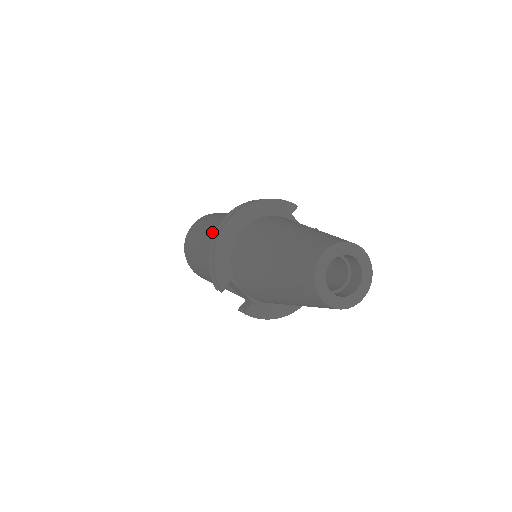
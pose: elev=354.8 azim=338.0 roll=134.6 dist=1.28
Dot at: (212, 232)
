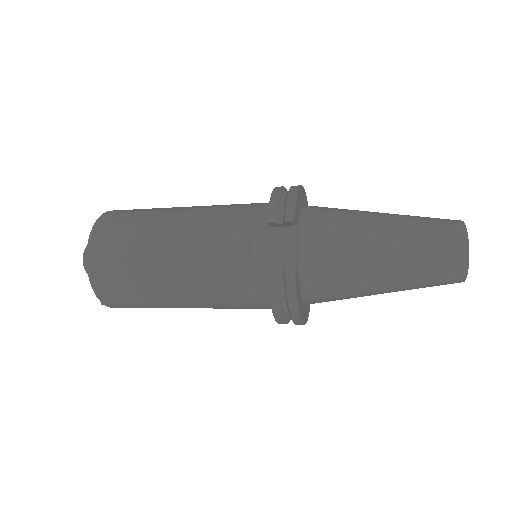
Dot at: occluded
